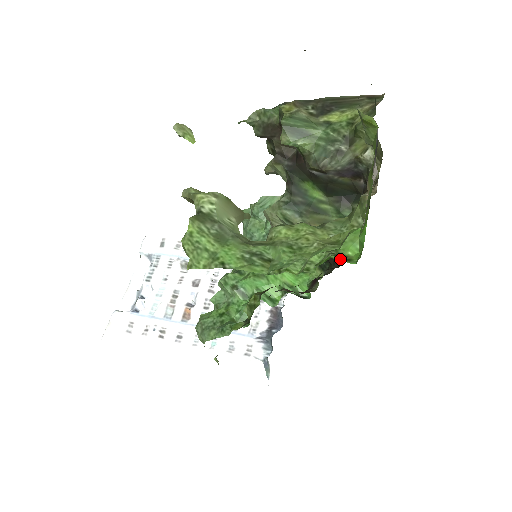
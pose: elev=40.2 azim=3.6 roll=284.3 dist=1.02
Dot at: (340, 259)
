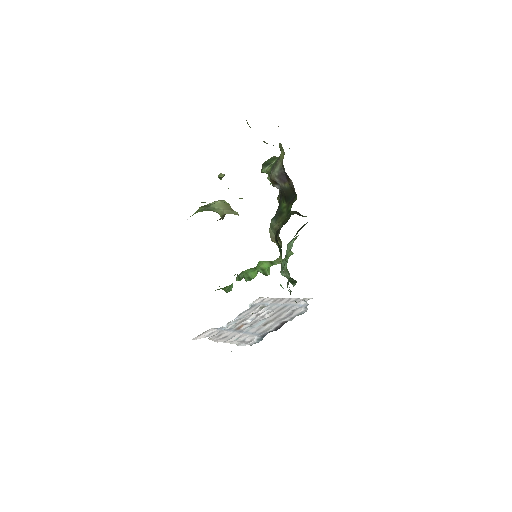
Dot at: occluded
